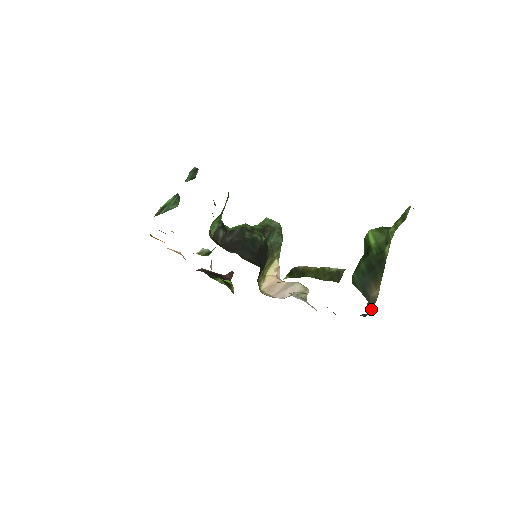
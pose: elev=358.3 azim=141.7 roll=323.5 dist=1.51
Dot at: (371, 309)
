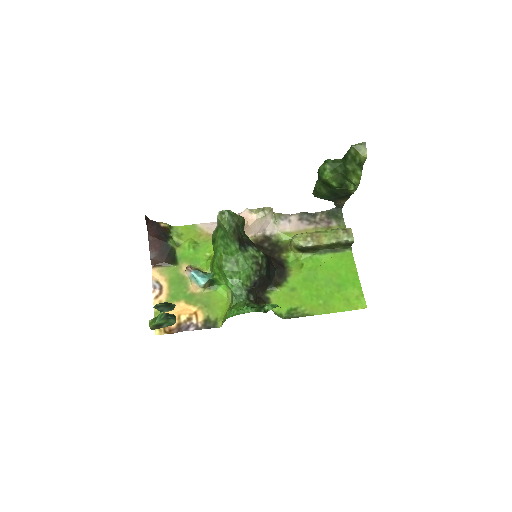
Dot at: (341, 208)
